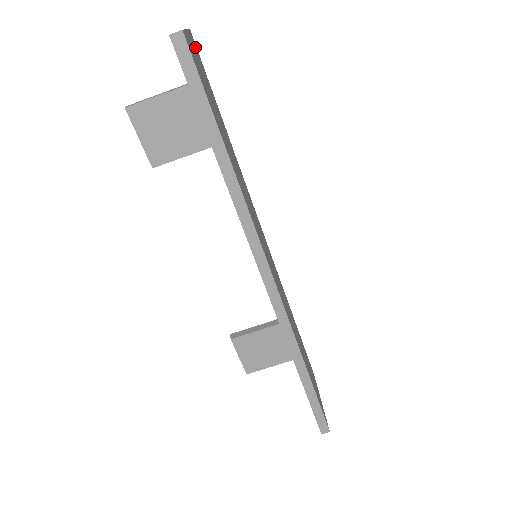
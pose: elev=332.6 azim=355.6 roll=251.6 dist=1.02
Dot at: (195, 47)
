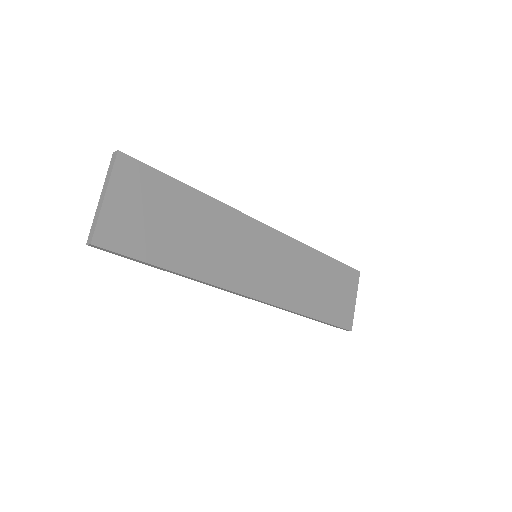
Dot at: (126, 173)
